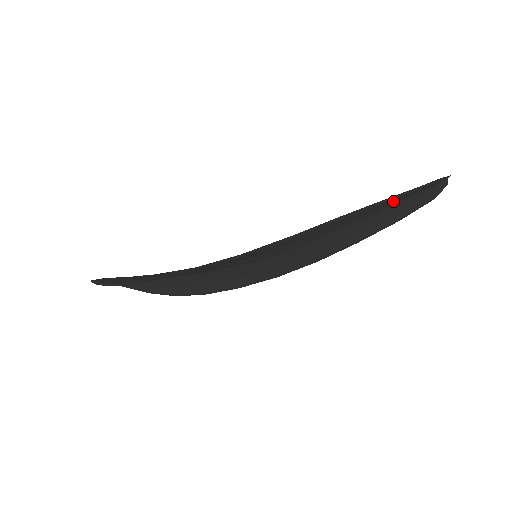
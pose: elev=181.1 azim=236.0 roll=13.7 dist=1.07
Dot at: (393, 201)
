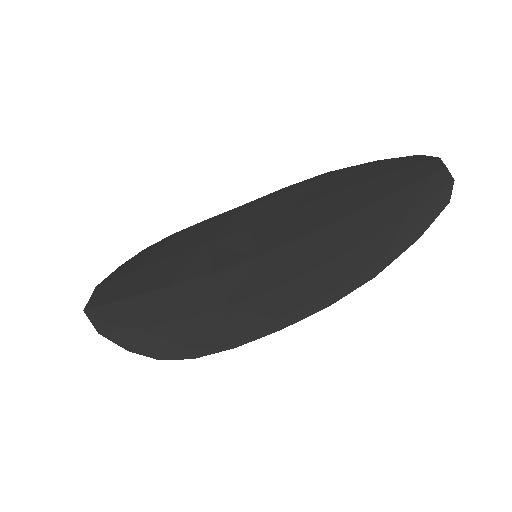
Dot at: (399, 220)
